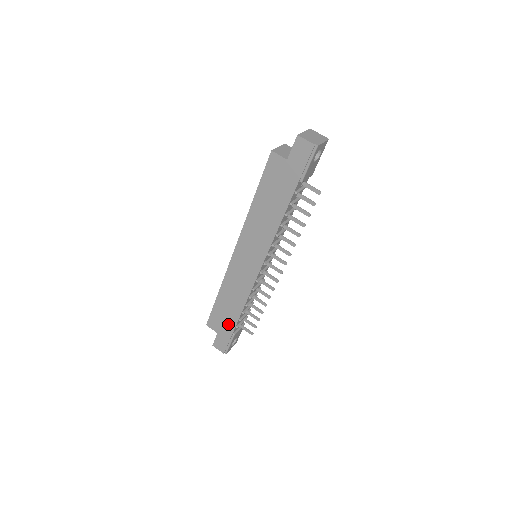
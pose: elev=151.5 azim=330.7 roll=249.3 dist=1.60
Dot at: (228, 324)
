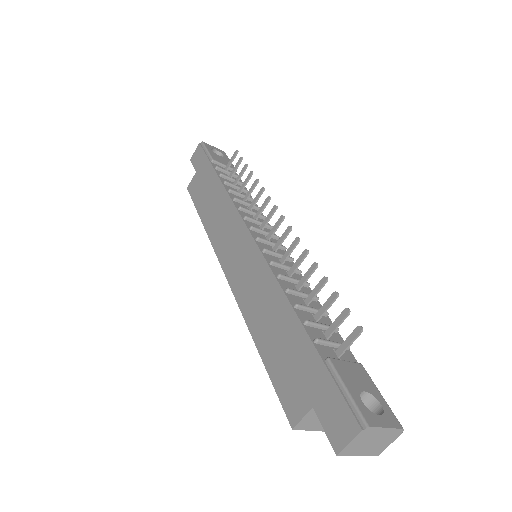
Dot at: (302, 357)
